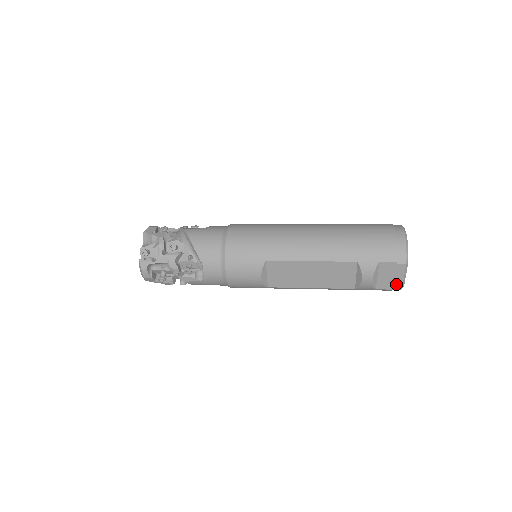
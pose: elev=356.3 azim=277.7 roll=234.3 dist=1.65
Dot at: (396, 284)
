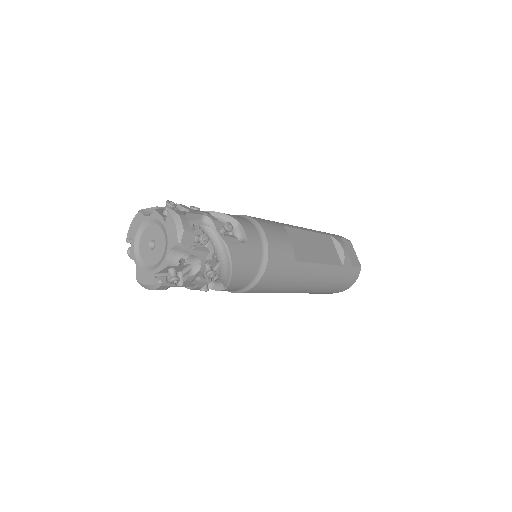
Dot at: (357, 262)
